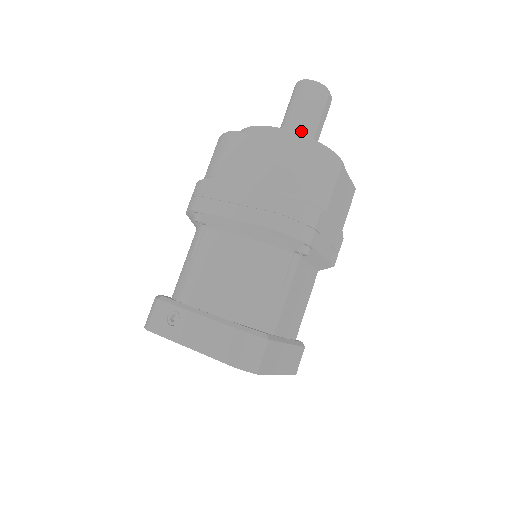
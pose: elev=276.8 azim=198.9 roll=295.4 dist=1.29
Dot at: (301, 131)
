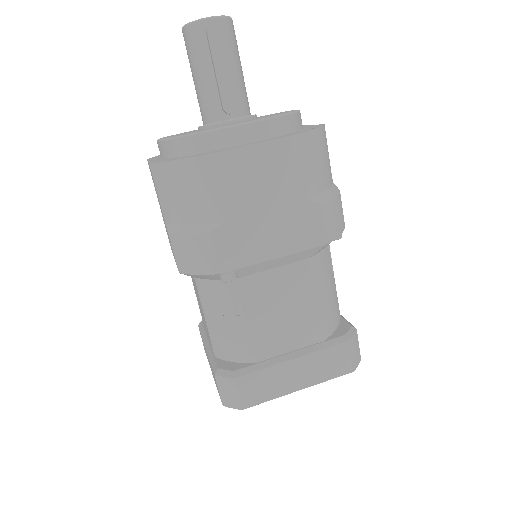
Dot at: (205, 103)
